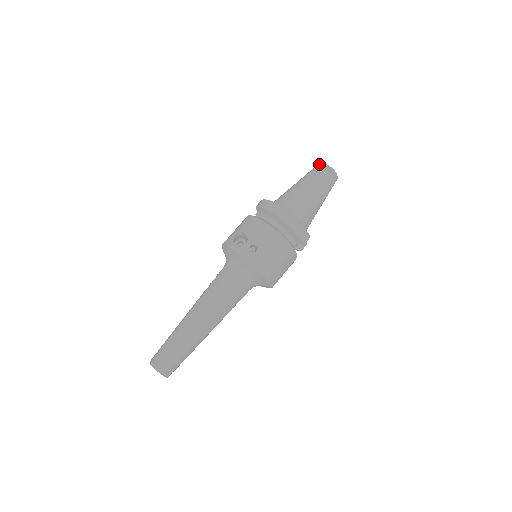
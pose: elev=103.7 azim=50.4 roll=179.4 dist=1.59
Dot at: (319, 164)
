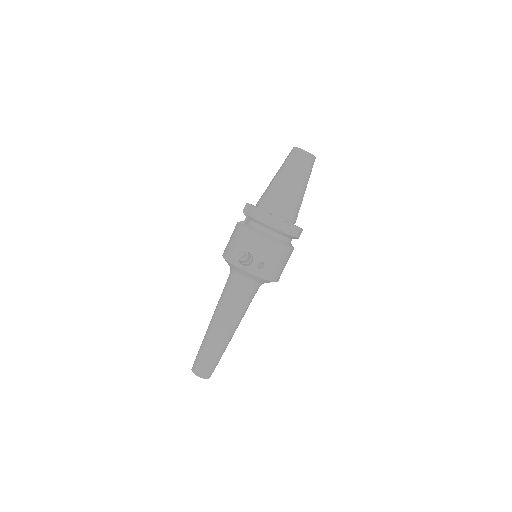
Dot at: (297, 150)
